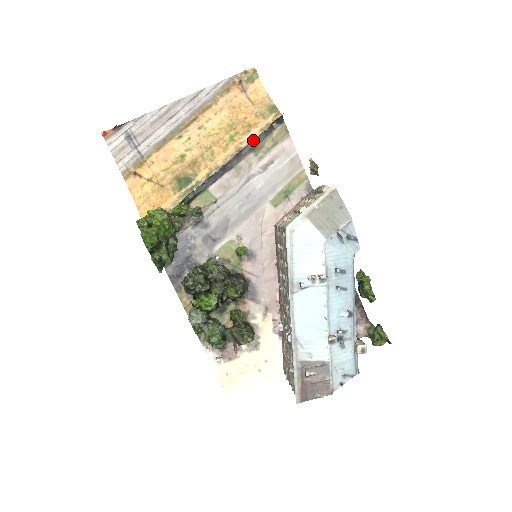
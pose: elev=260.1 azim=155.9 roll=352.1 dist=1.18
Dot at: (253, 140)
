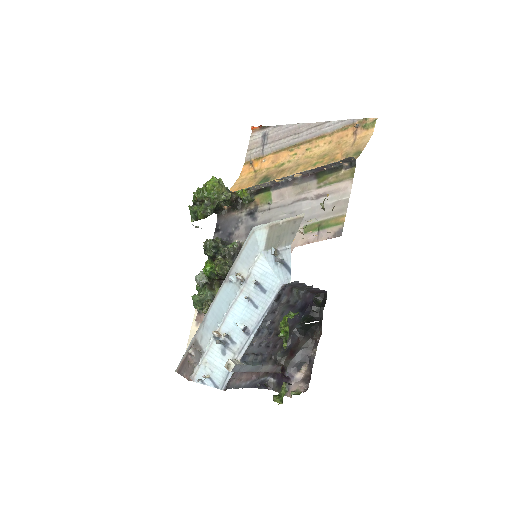
Dot at: (323, 170)
